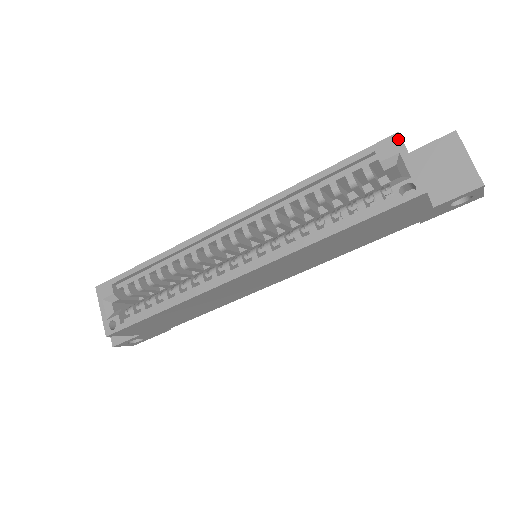
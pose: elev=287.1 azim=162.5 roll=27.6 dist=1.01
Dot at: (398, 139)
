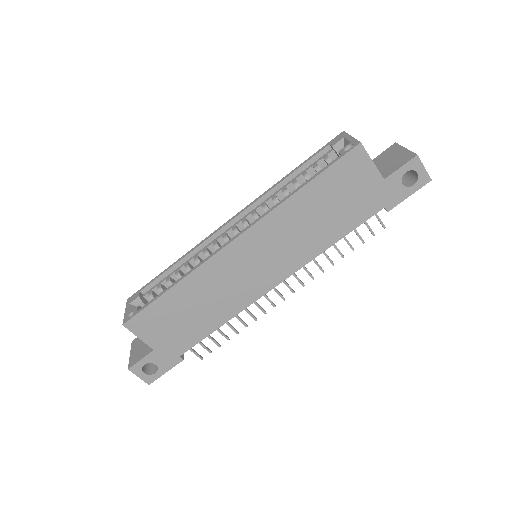
Dot at: (343, 133)
